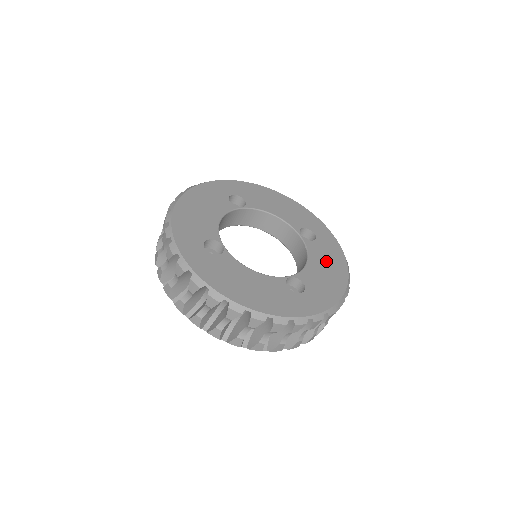
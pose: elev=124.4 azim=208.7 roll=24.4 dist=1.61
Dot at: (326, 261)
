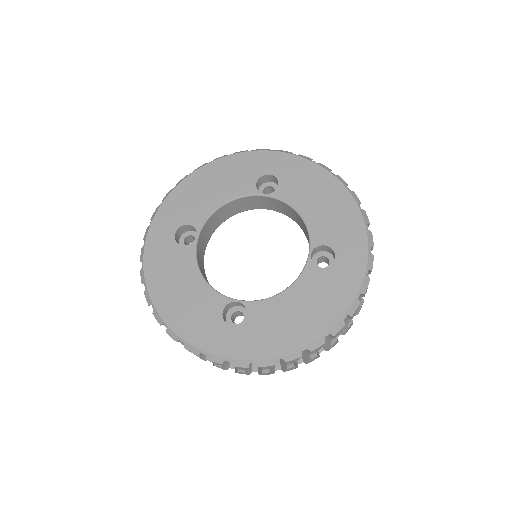
Dot at: (311, 193)
